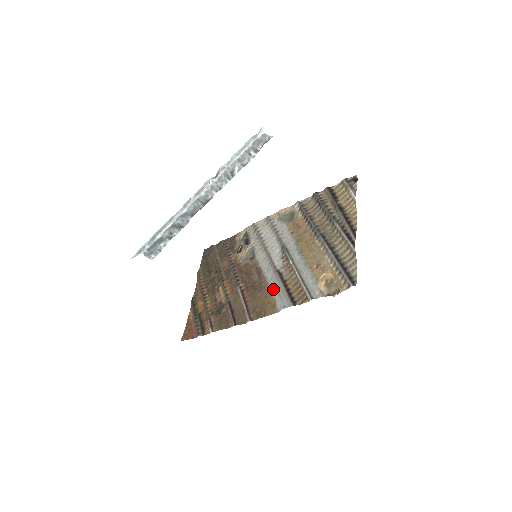
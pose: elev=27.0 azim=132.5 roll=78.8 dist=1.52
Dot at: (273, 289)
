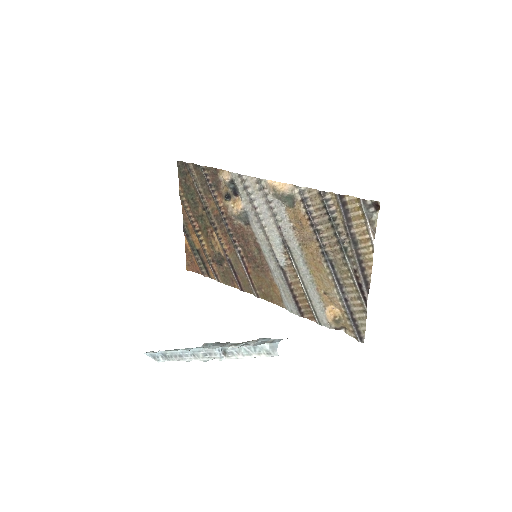
Dot at: (278, 284)
